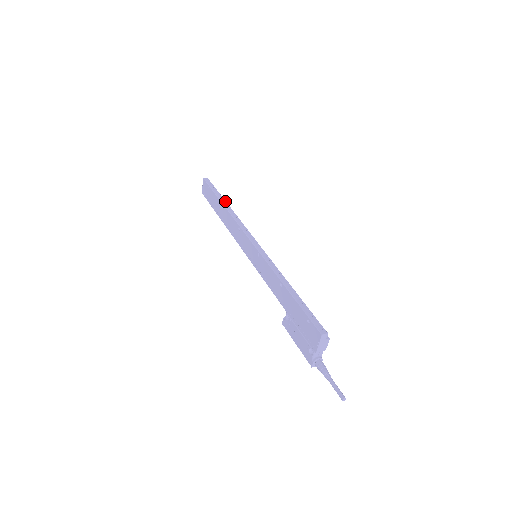
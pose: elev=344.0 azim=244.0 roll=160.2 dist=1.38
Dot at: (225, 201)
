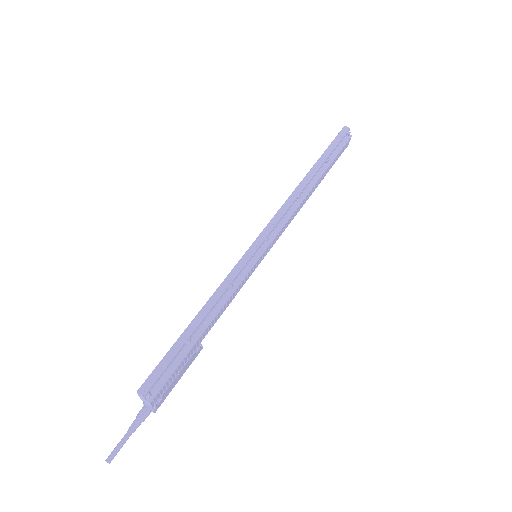
Dot at: (316, 170)
